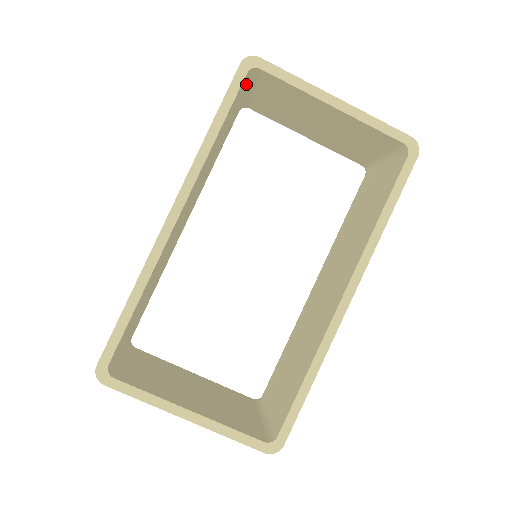
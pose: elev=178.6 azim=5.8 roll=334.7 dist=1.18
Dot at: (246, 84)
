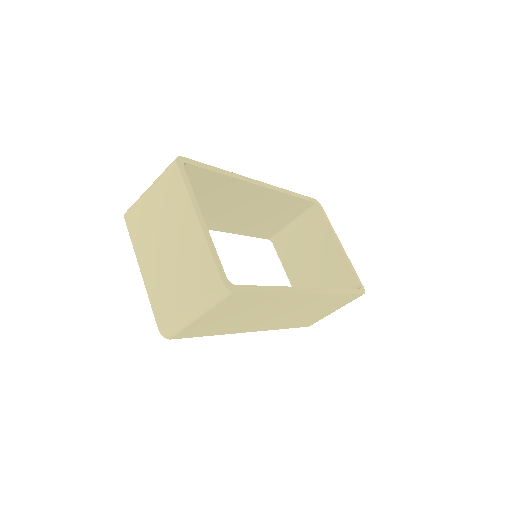
Dot at: (301, 215)
